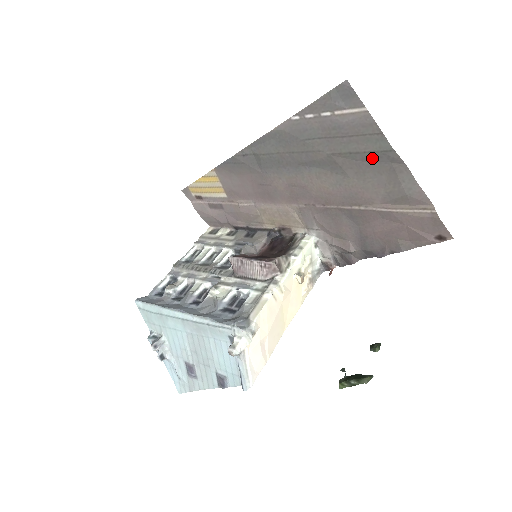
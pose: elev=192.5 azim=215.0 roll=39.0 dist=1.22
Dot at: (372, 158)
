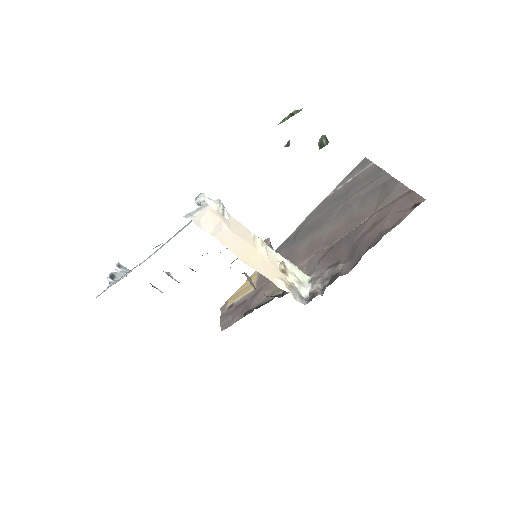
Dot at: (372, 187)
